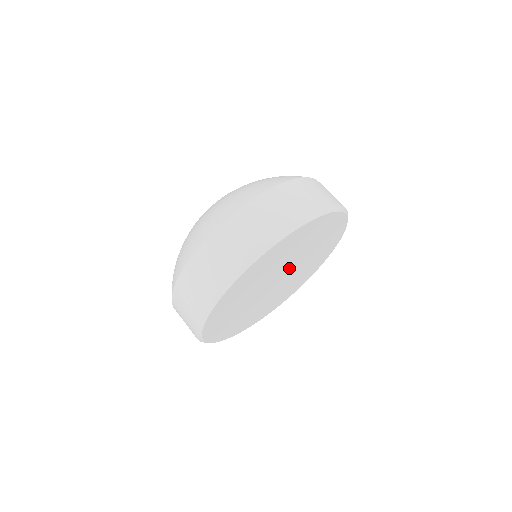
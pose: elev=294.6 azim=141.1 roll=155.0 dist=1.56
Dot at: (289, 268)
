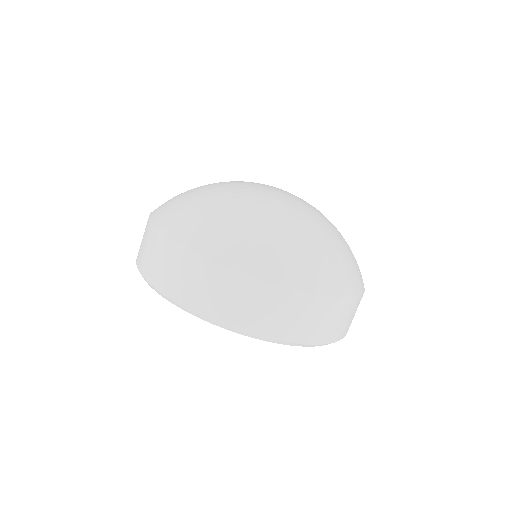
Dot at: occluded
